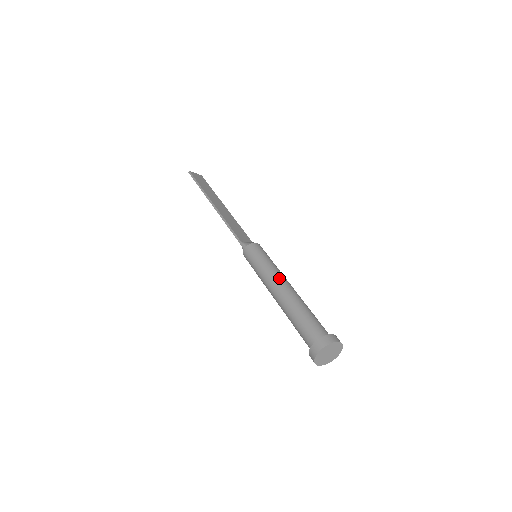
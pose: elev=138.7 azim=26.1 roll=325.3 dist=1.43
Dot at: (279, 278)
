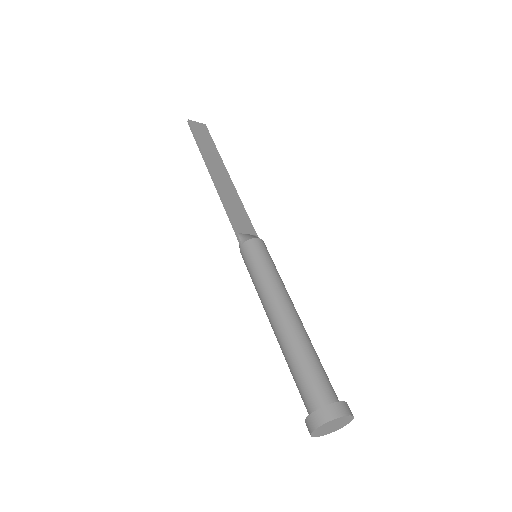
Dot at: (279, 299)
